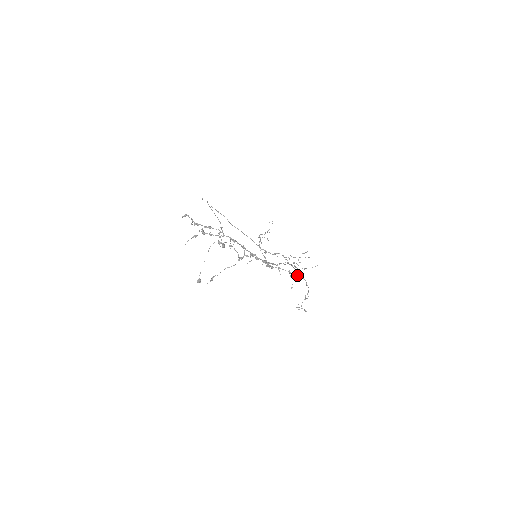
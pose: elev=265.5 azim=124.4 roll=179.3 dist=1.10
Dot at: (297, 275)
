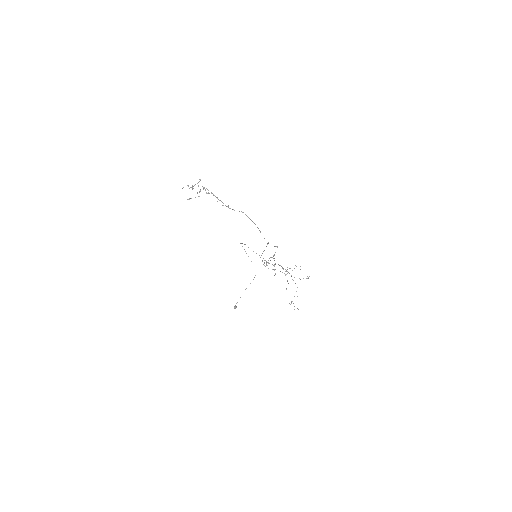
Dot at: occluded
